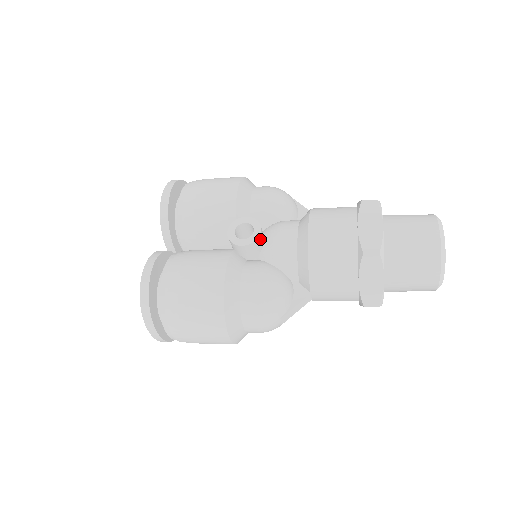
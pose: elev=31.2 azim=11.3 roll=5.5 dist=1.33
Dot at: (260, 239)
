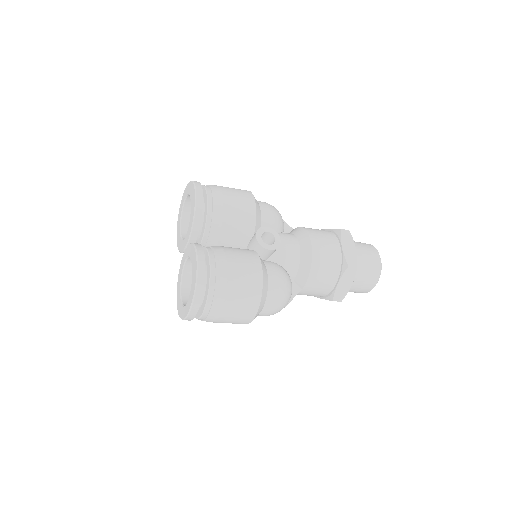
Dot at: occluded
